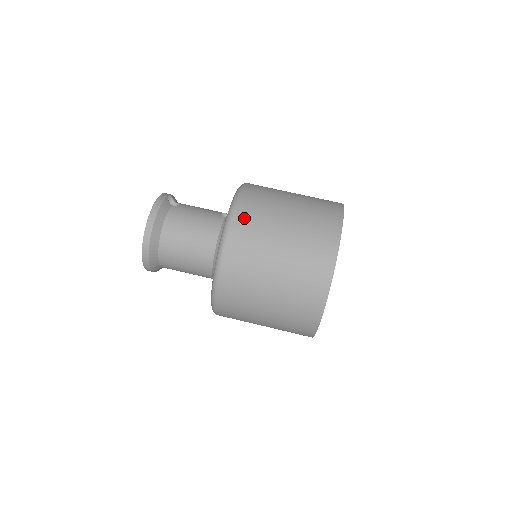
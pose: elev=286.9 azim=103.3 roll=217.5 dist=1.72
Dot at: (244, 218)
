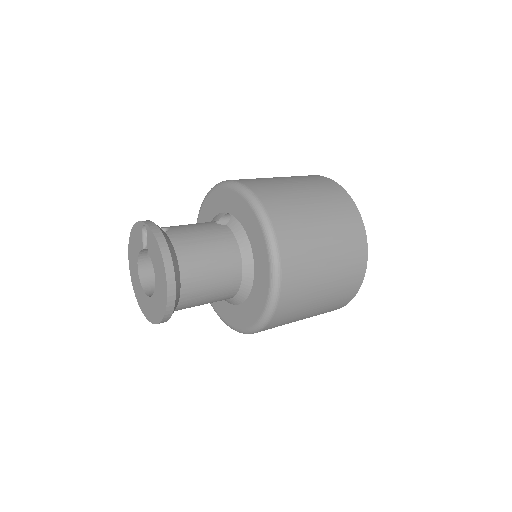
Dot at: (279, 214)
